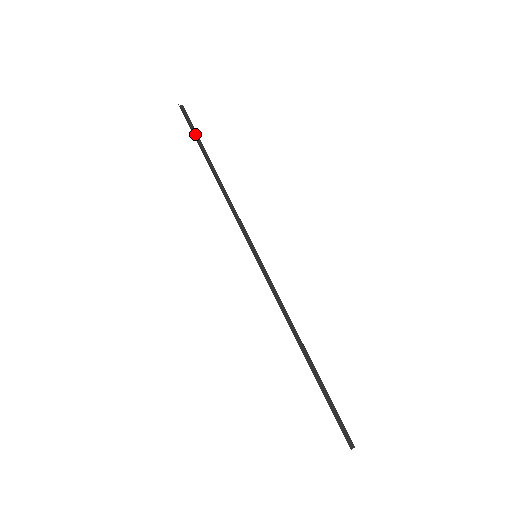
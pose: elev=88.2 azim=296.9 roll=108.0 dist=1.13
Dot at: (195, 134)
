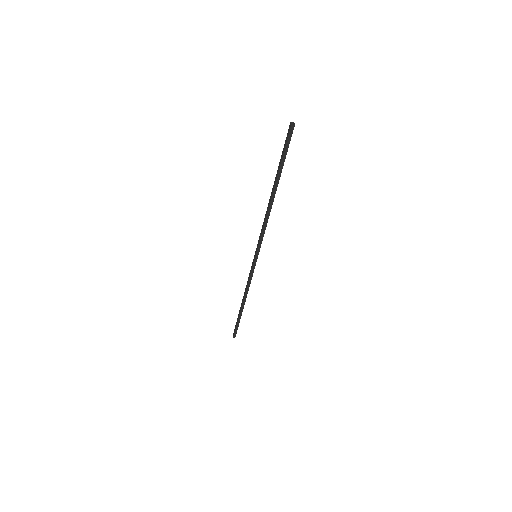
Dot at: (283, 159)
